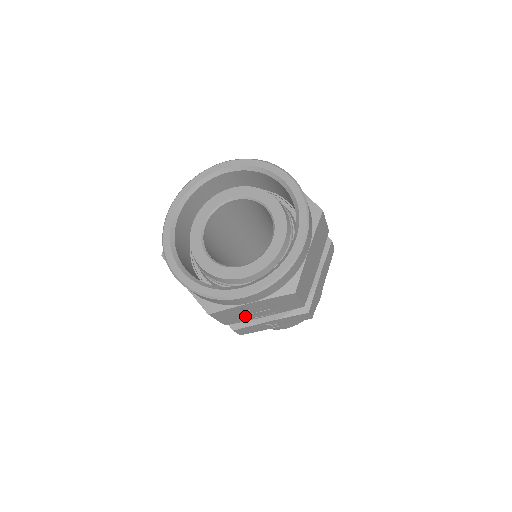
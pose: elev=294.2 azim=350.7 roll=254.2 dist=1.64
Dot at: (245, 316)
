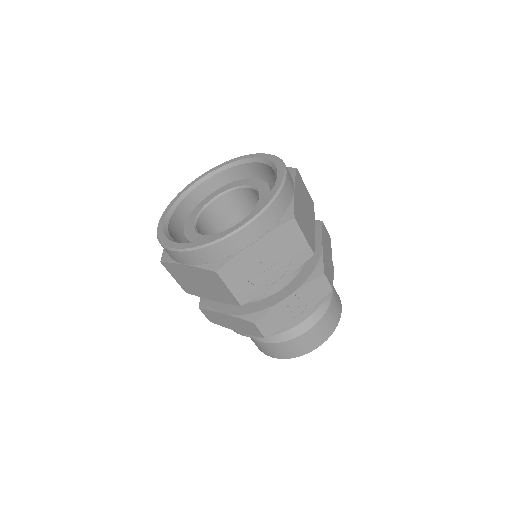
Dot at: (257, 281)
